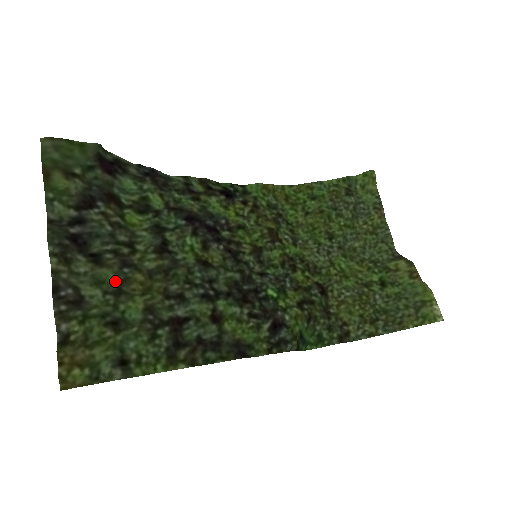
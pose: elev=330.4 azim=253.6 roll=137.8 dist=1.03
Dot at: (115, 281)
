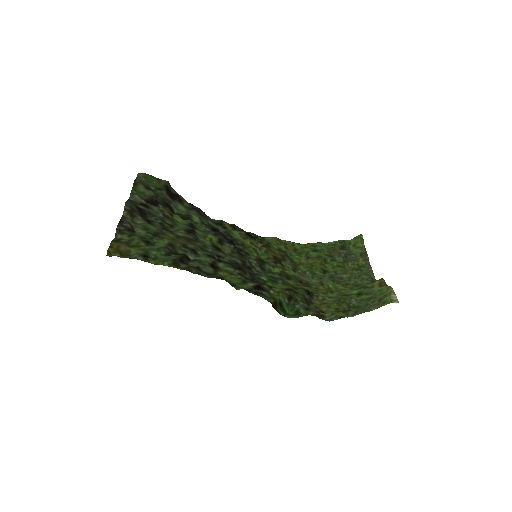
Dot at: (156, 231)
